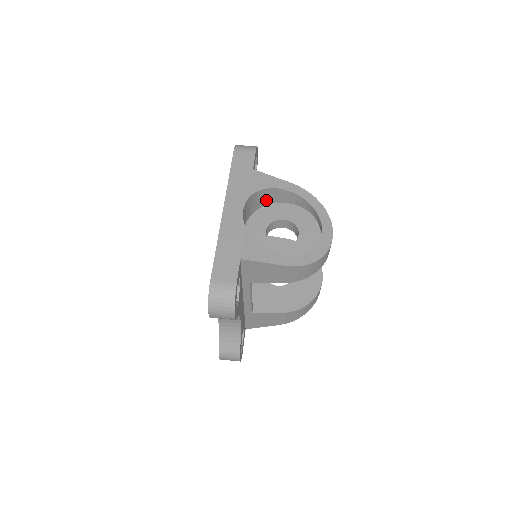
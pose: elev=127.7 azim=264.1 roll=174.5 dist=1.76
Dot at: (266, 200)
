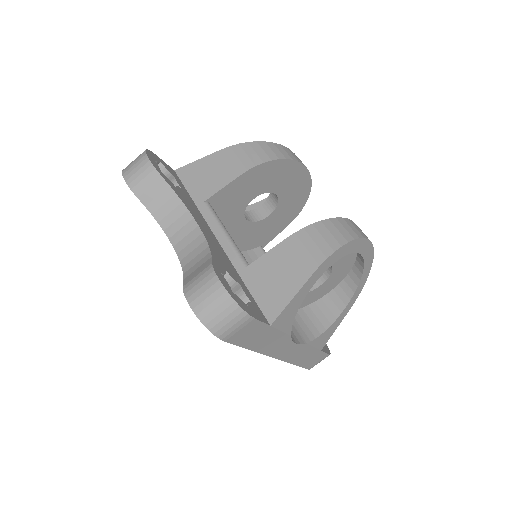
Dot at: occluded
